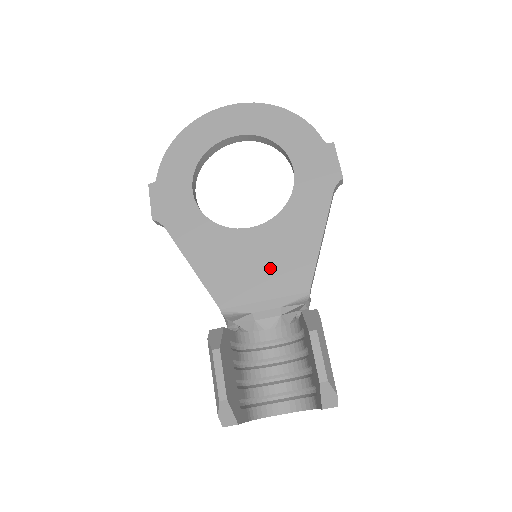
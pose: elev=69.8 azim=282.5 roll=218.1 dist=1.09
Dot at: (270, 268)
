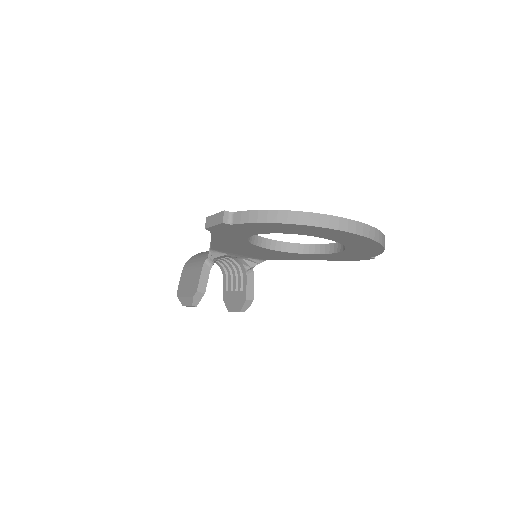
Dot at: (258, 254)
